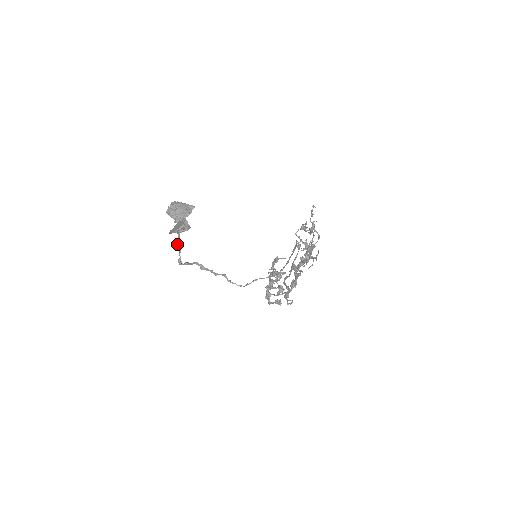
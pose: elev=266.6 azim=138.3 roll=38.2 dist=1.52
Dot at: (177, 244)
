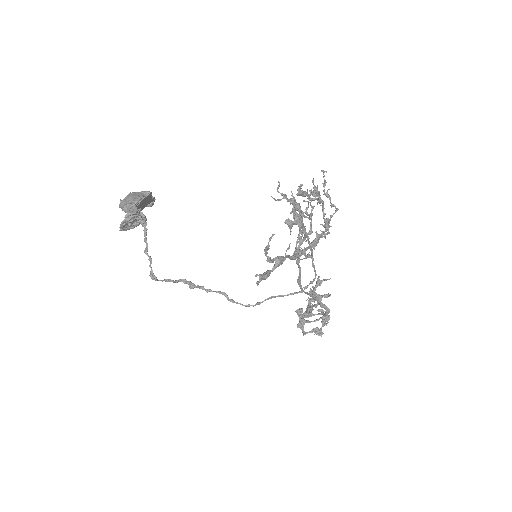
Dot at: (147, 253)
